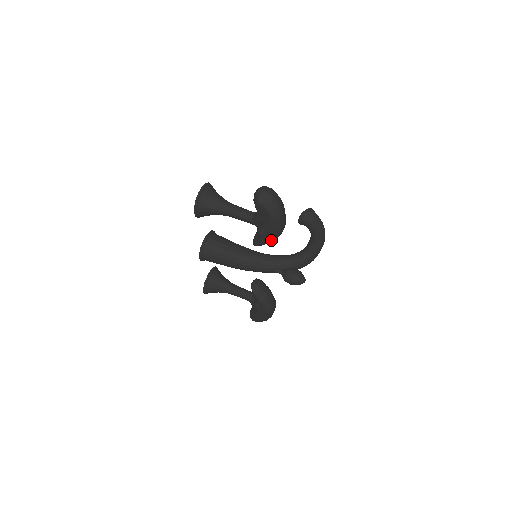
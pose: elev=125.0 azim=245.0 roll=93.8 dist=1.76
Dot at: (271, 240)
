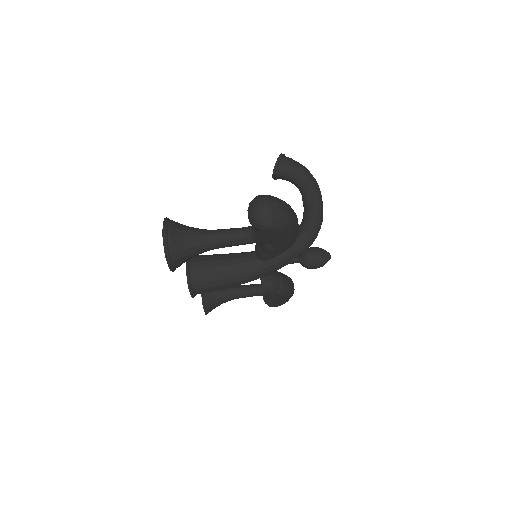
Dot at: occluded
